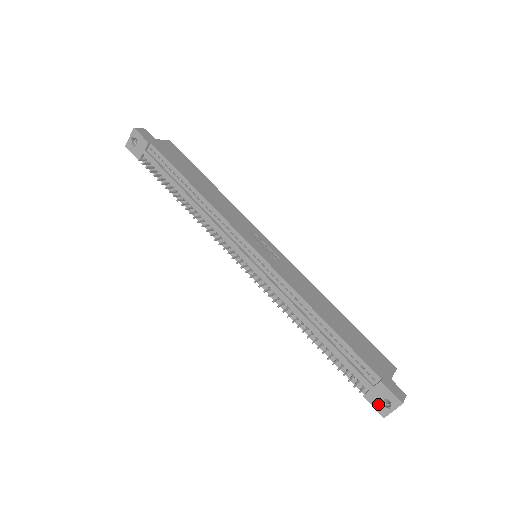
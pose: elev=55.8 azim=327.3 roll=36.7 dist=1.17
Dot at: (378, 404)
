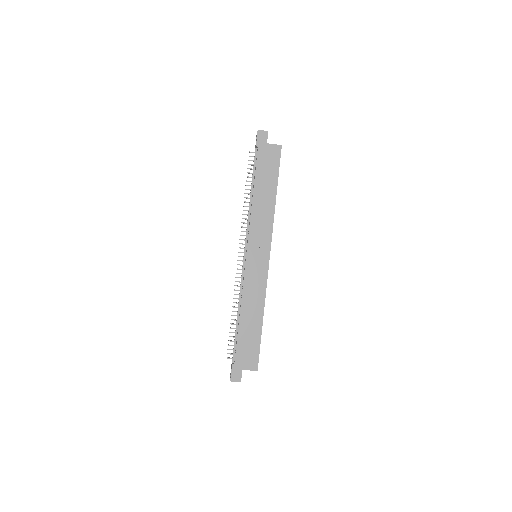
Dot at: occluded
